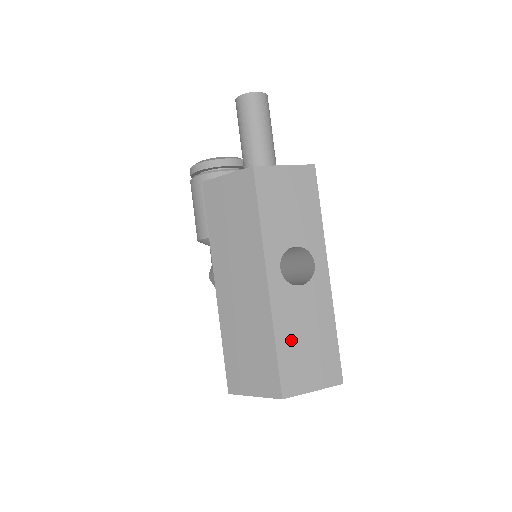
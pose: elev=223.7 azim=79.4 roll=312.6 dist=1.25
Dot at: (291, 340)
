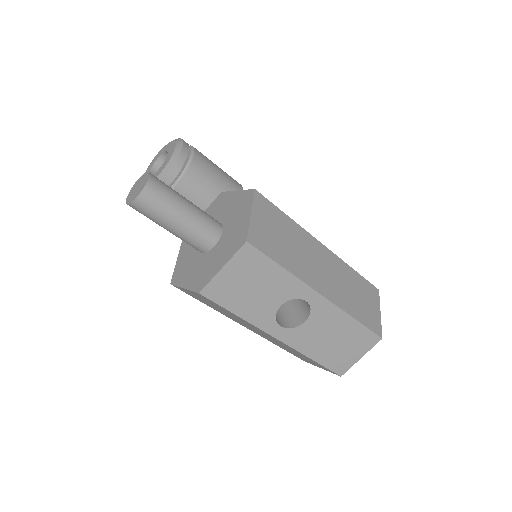
Dot at: (323, 350)
